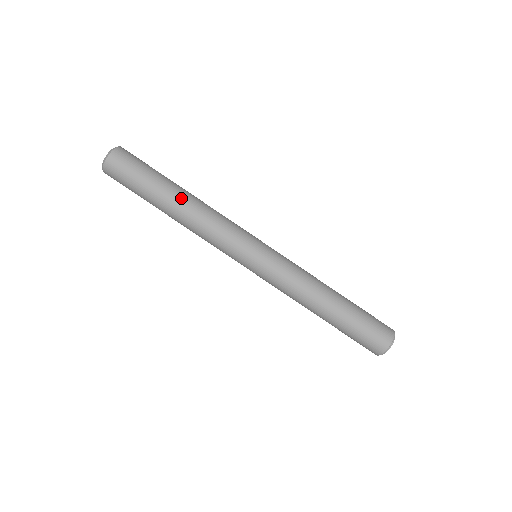
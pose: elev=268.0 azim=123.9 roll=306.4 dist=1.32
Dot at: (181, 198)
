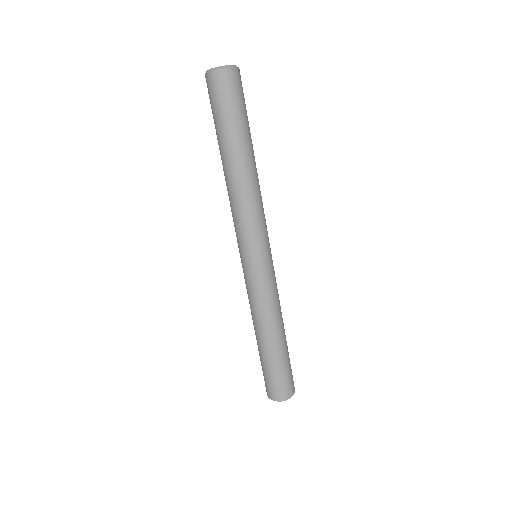
Dot at: (245, 163)
